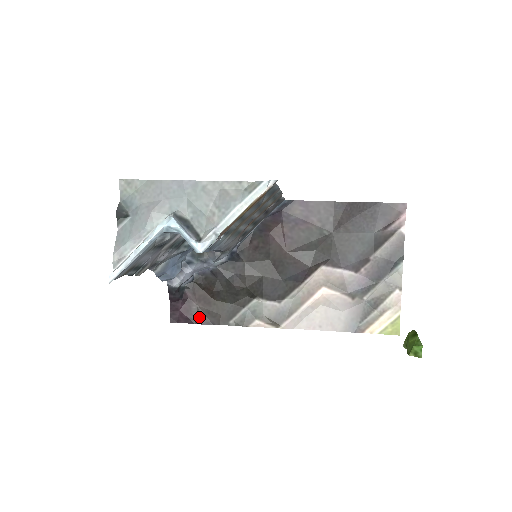
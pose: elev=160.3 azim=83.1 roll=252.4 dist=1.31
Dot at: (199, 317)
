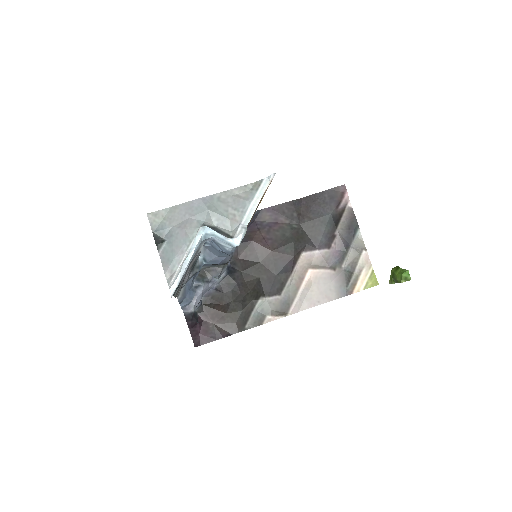
Dot at: (218, 333)
